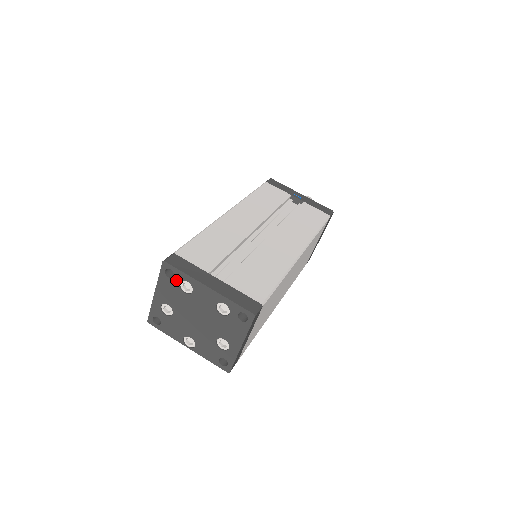
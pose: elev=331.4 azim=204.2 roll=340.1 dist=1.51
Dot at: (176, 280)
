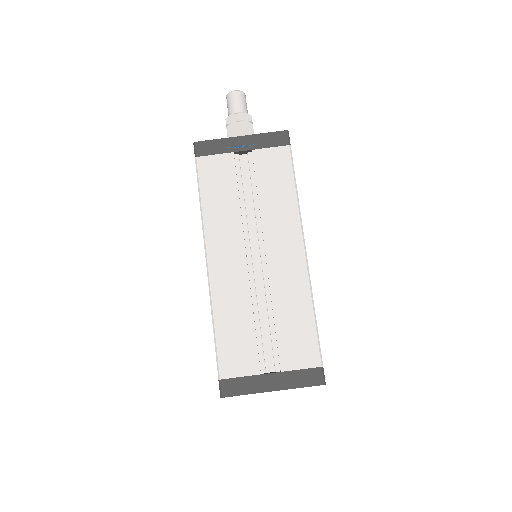
Dot at: occluded
